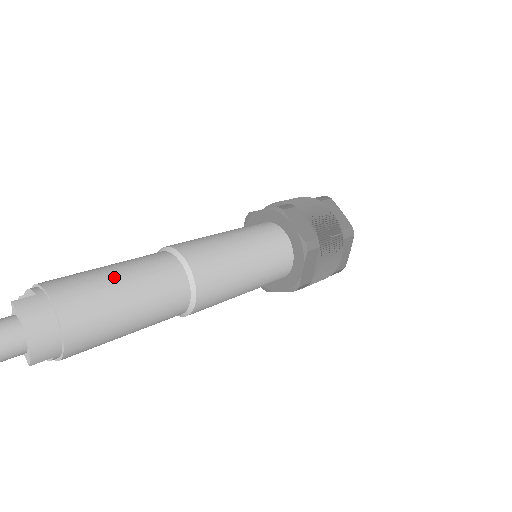
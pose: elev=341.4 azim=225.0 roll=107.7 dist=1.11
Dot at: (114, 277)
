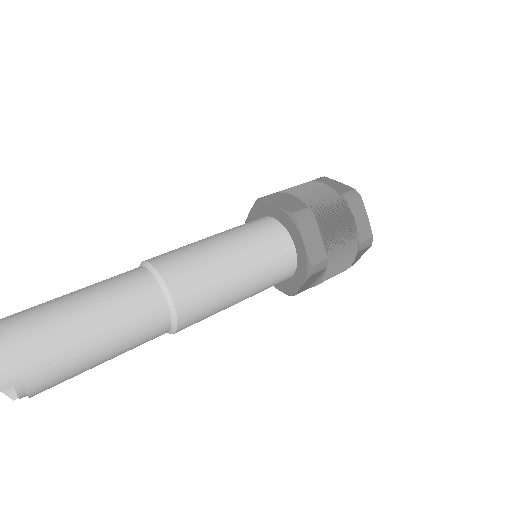
Dot at: (70, 295)
